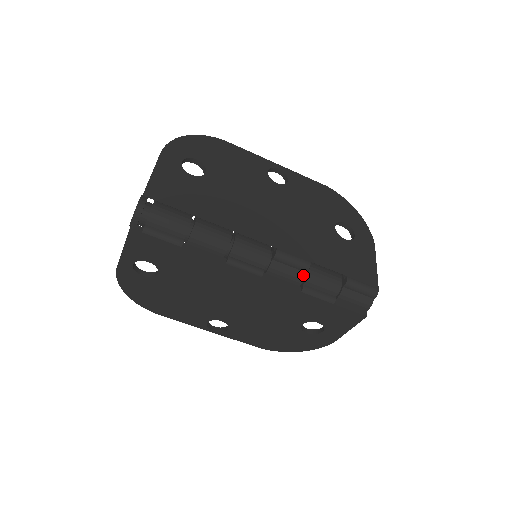
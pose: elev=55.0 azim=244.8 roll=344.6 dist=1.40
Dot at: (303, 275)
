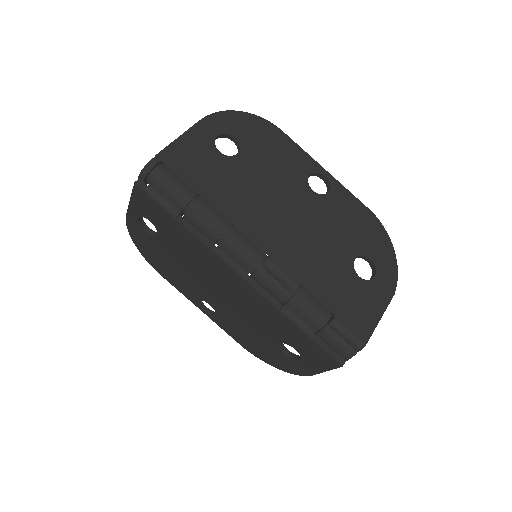
Dot at: (287, 295)
